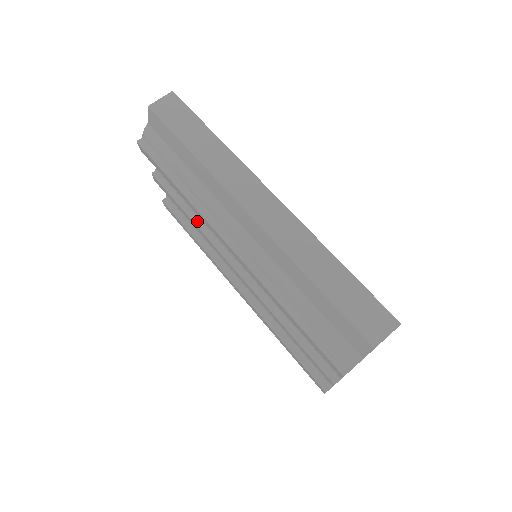
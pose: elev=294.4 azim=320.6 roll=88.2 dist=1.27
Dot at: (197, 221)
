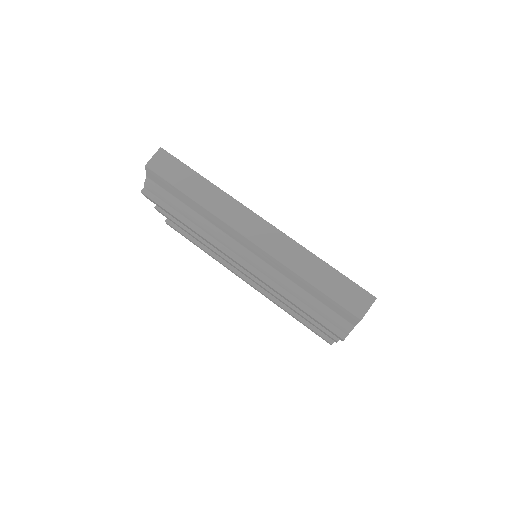
Dot at: (203, 240)
